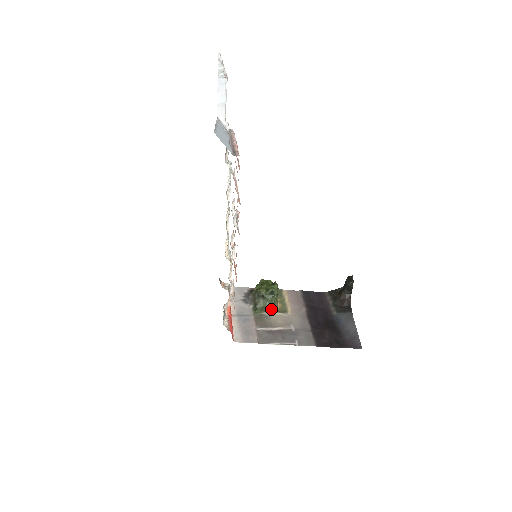
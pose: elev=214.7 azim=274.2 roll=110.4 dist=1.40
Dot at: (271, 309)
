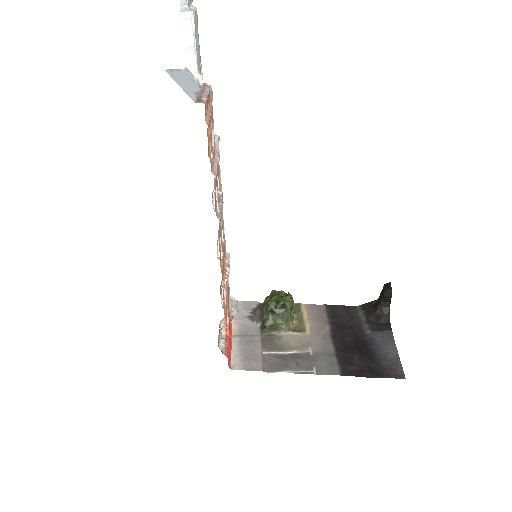
Dot at: (283, 327)
